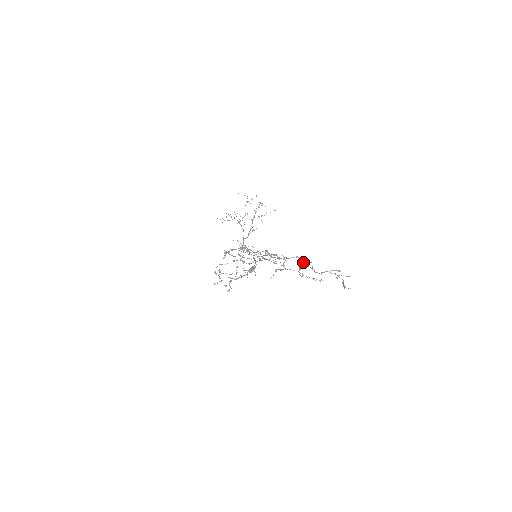
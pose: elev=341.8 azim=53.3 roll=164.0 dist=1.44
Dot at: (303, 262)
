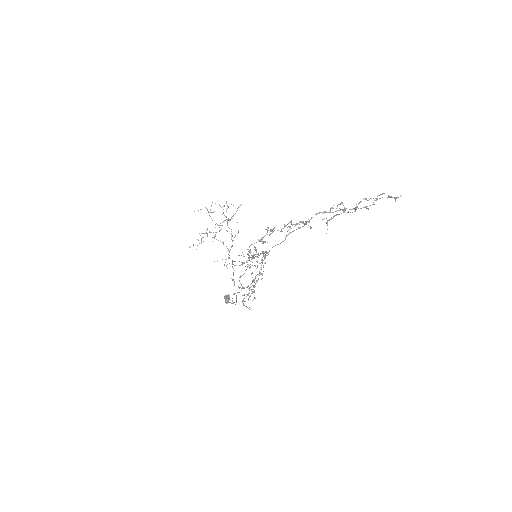
Dot at: (338, 204)
